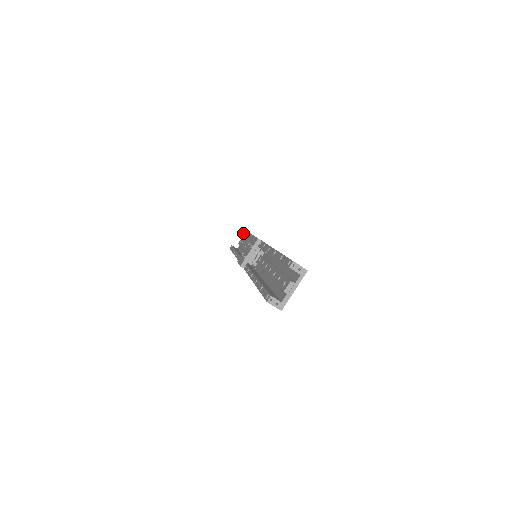
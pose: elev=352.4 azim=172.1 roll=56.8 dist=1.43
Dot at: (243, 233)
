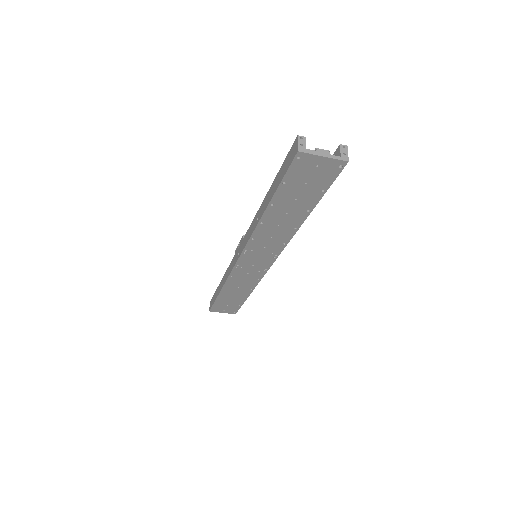
Dot at: occluded
